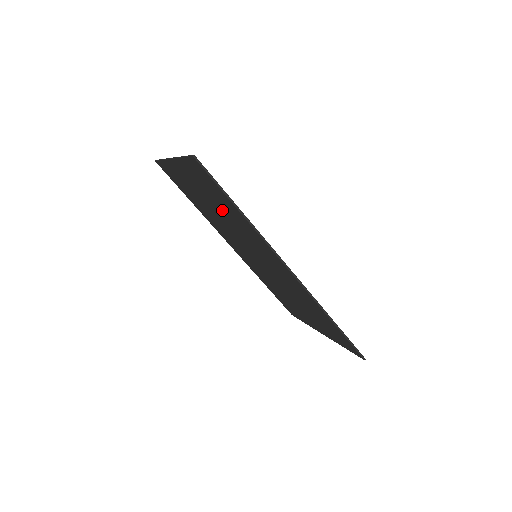
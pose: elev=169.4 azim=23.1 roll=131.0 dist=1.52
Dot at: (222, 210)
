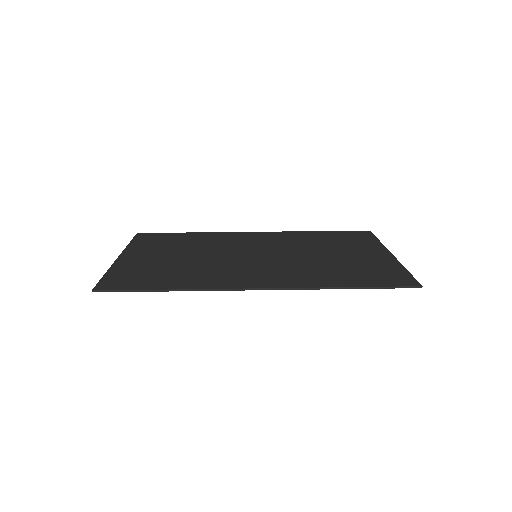
Dot at: (180, 268)
